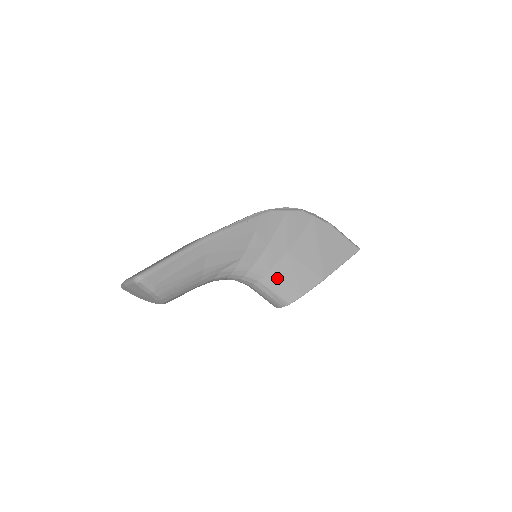
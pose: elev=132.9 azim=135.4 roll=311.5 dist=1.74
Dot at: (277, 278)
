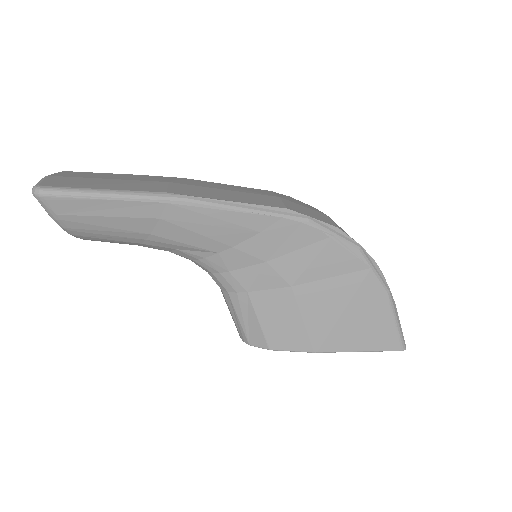
Dot at: (253, 307)
